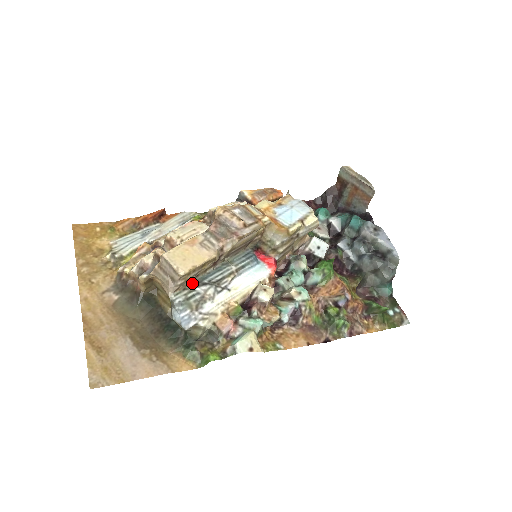
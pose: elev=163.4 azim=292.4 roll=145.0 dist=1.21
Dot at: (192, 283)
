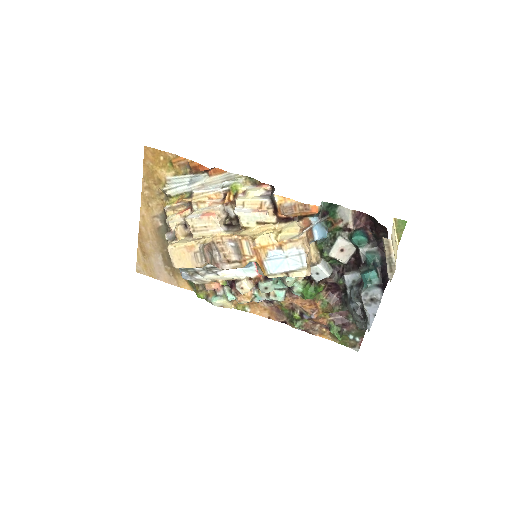
Dot at: occluded
